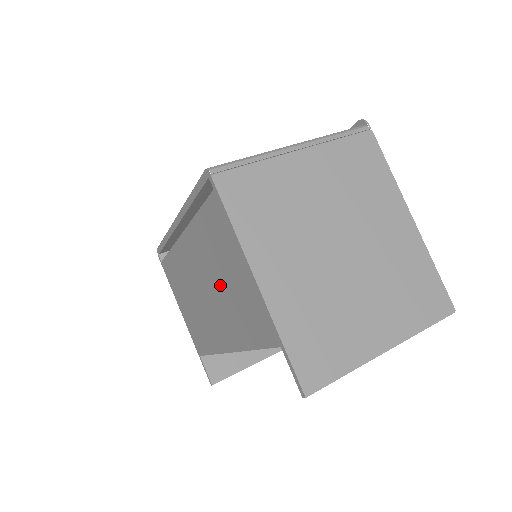
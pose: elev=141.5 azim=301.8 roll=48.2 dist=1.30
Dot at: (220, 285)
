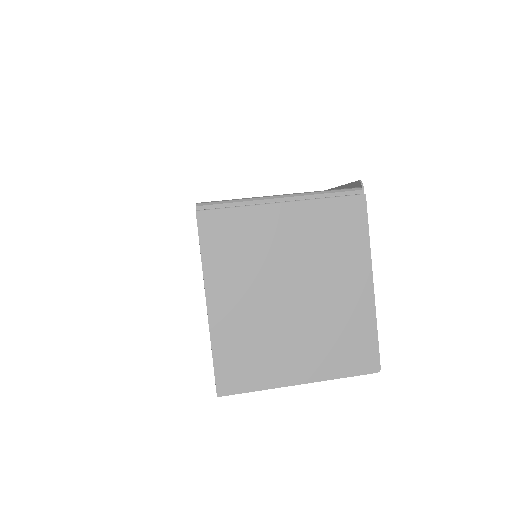
Dot at: occluded
